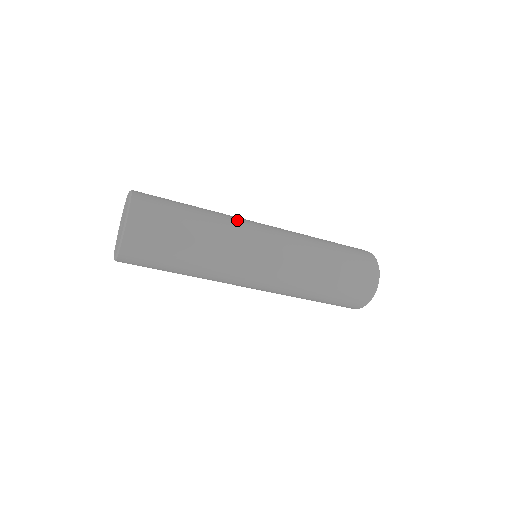
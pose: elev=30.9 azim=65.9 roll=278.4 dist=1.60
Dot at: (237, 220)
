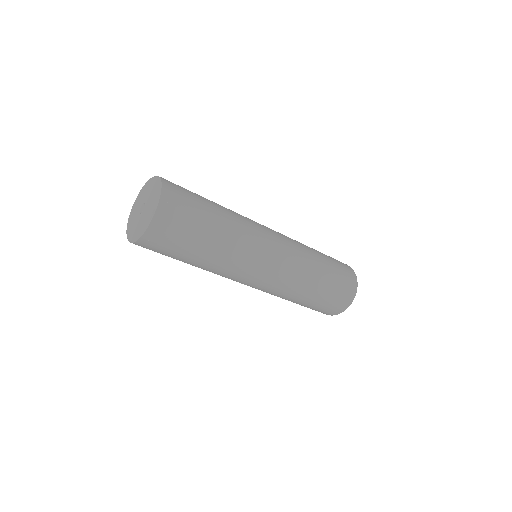
Dot at: occluded
